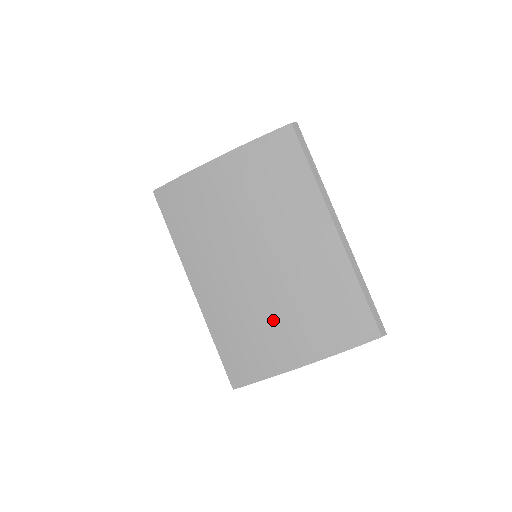
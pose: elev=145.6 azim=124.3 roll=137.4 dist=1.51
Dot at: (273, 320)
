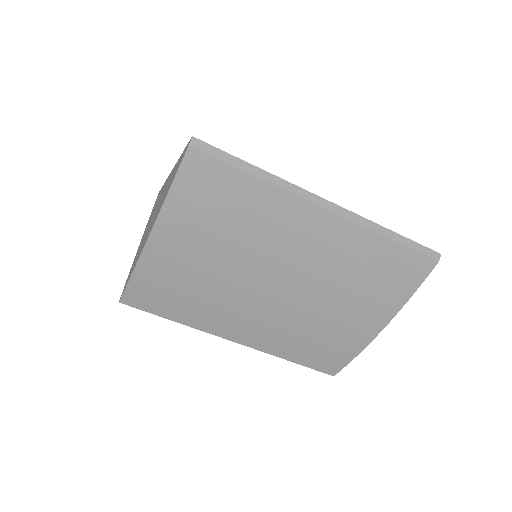
Dot at: (328, 319)
